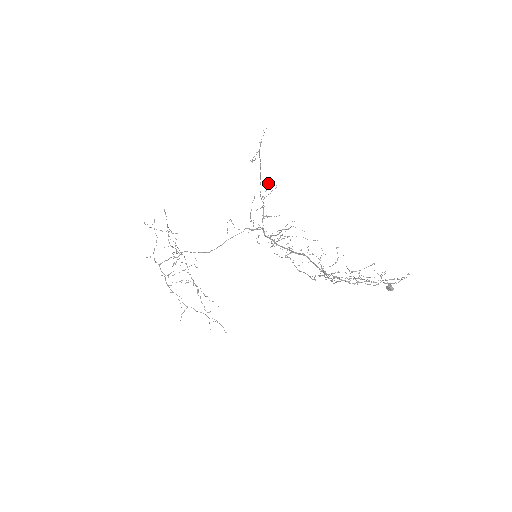
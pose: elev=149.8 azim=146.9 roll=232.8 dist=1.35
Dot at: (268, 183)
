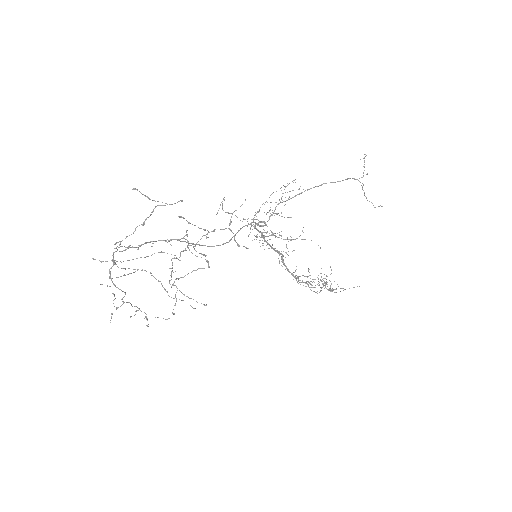
Dot at: (294, 180)
